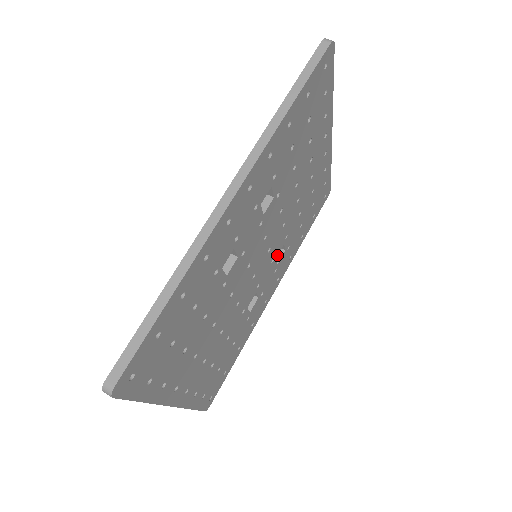
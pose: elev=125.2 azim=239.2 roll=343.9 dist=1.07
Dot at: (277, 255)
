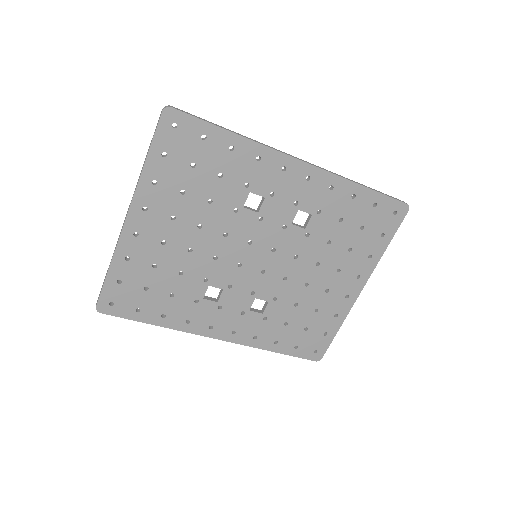
Dot at: (258, 298)
